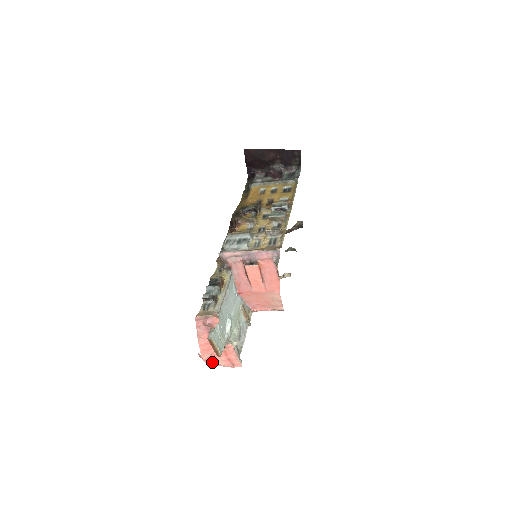
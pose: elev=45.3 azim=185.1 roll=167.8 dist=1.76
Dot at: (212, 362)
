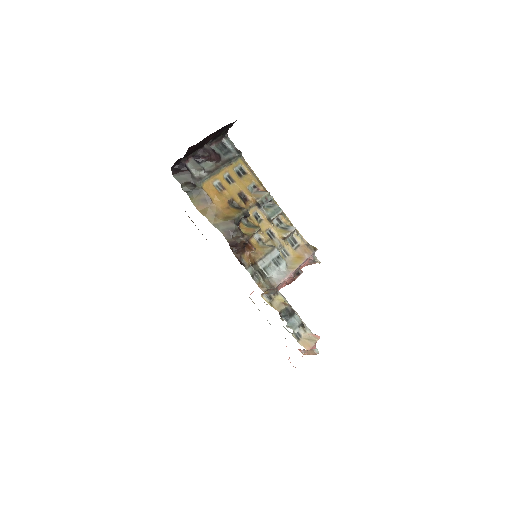
Dot at: occluded
